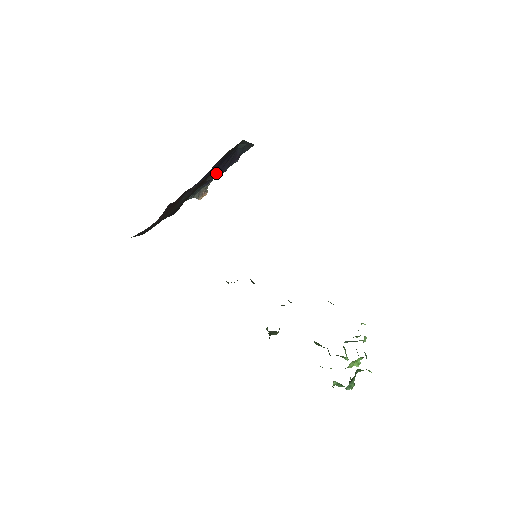
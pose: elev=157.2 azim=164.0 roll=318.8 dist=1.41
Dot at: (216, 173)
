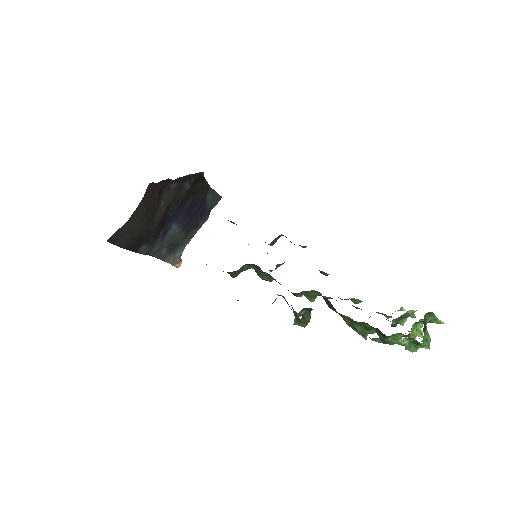
Dot at: (189, 219)
